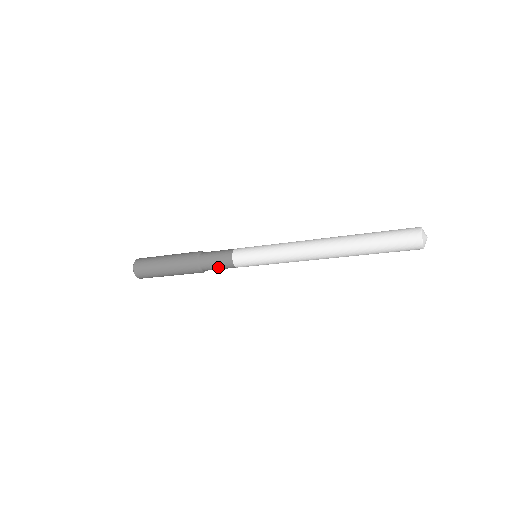
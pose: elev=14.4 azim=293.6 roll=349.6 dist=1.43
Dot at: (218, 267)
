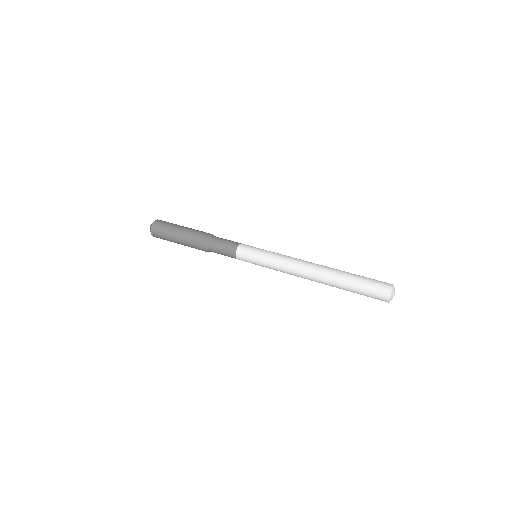
Dot at: occluded
